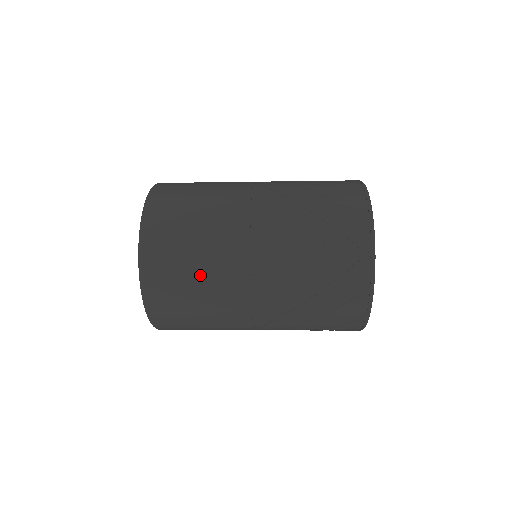
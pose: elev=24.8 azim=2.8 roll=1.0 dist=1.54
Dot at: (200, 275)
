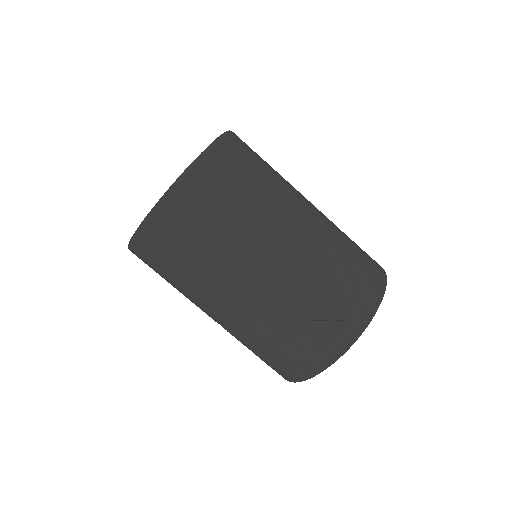
Dot at: (173, 284)
